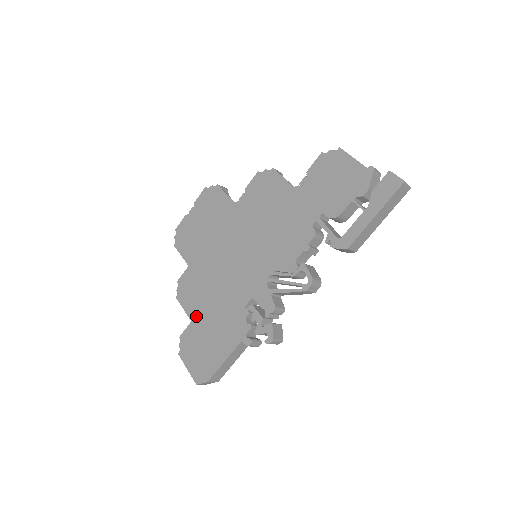
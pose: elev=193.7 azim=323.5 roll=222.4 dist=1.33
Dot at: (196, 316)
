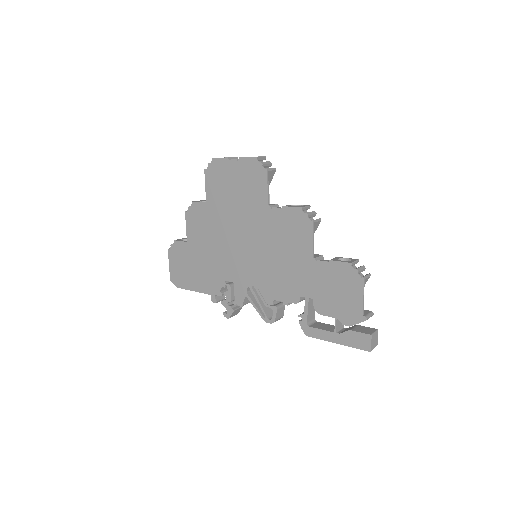
Dot at: (192, 243)
